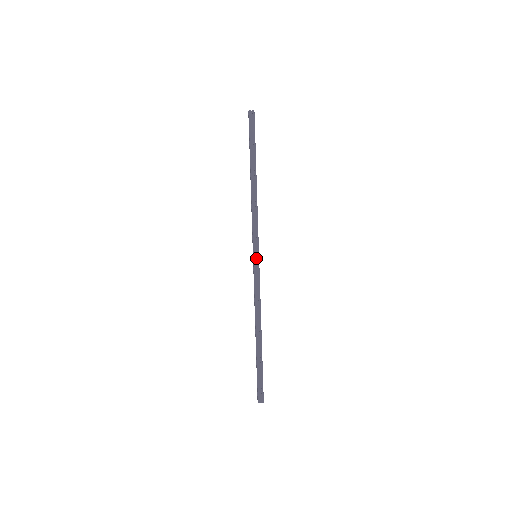
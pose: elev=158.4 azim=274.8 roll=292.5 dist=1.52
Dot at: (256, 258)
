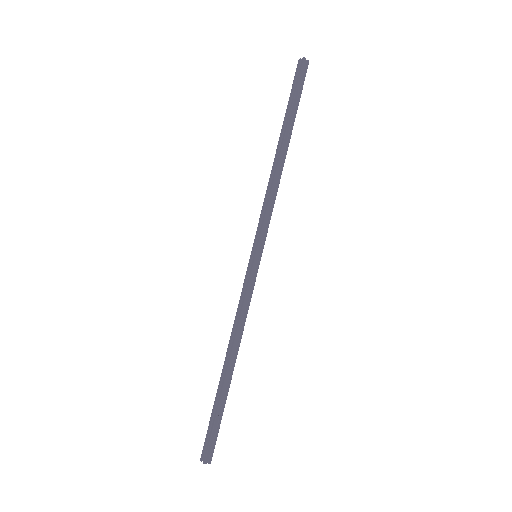
Dot at: (256, 259)
